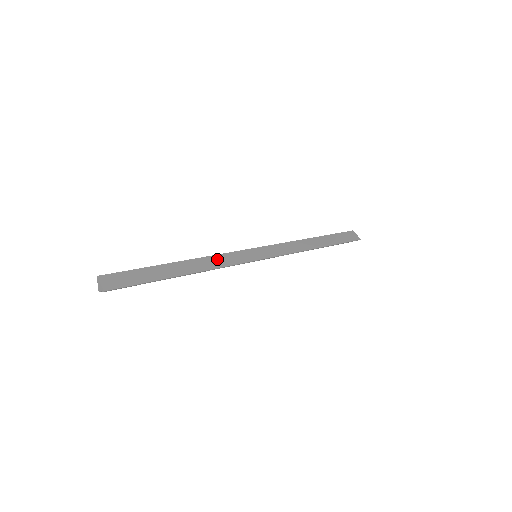
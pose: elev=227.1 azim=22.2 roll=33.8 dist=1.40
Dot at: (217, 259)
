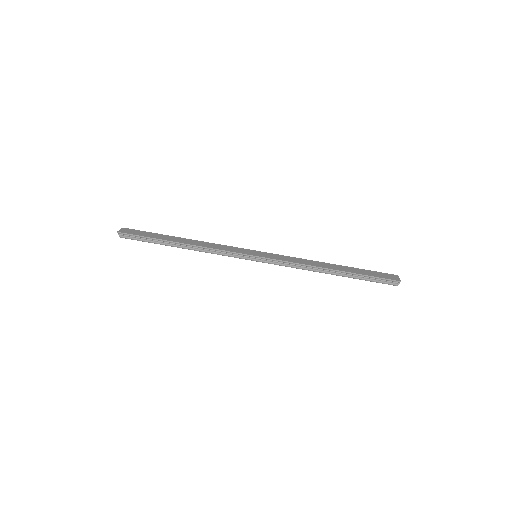
Dot at: (216, 245)
